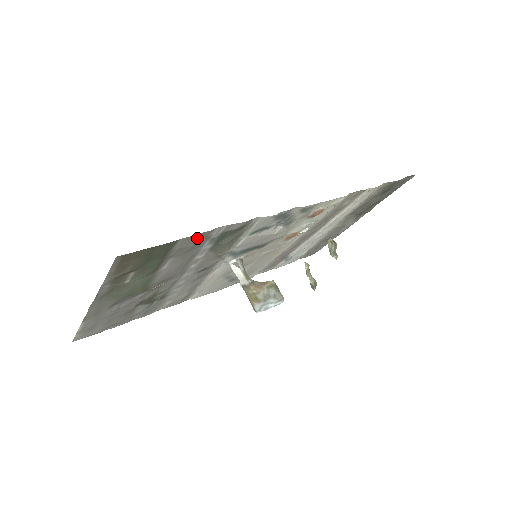
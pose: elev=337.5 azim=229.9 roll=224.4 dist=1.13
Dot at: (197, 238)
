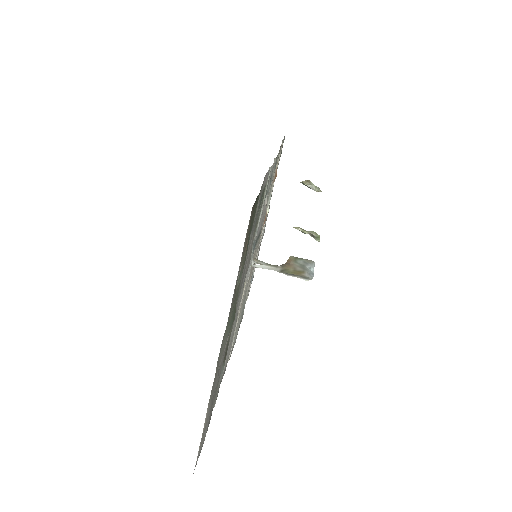
Dot at: (261, 192)
